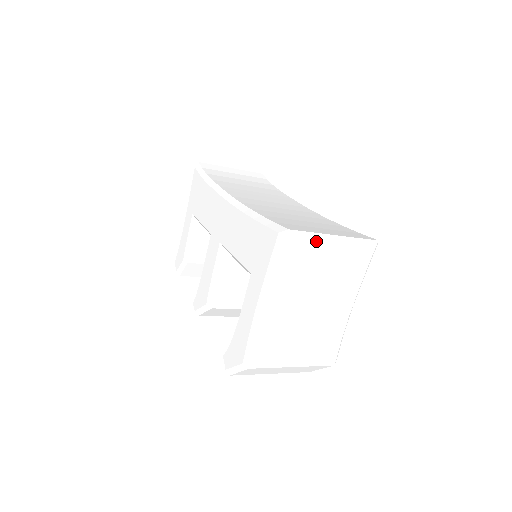
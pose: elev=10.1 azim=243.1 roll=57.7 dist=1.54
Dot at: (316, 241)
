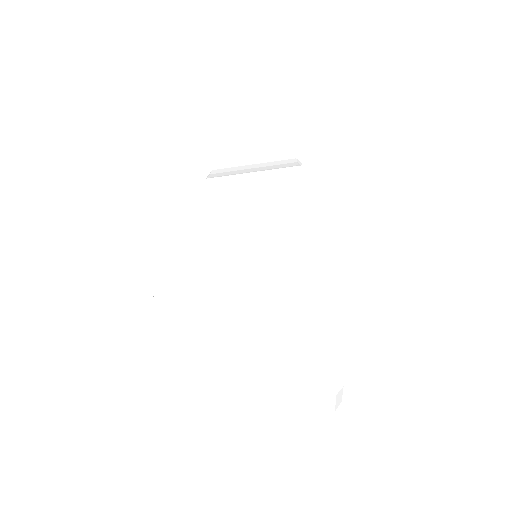
Dot at: (192, 195)
